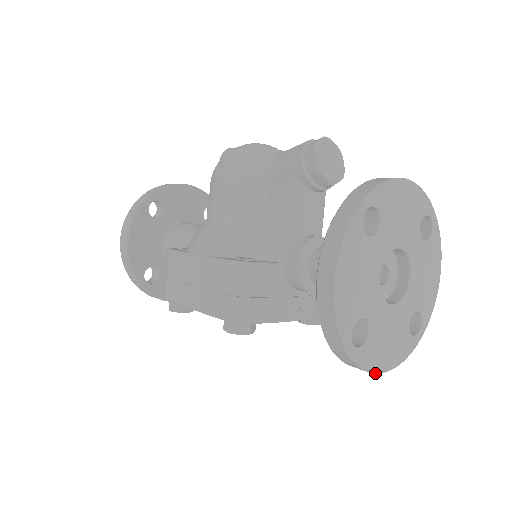
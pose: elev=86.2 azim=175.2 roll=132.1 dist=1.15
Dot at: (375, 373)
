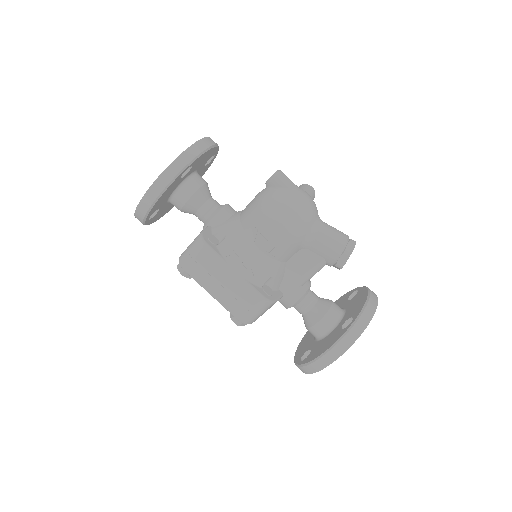
Dot at: occluded
